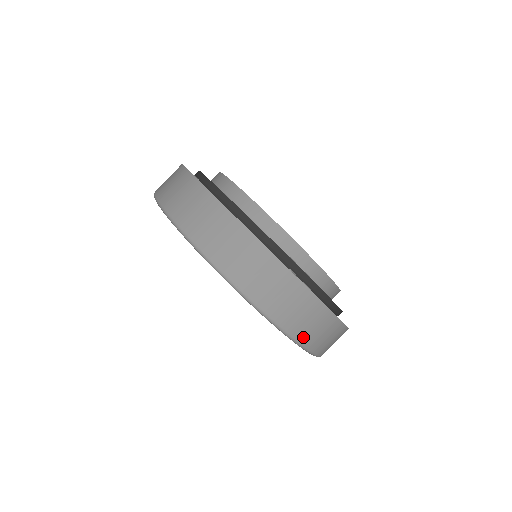
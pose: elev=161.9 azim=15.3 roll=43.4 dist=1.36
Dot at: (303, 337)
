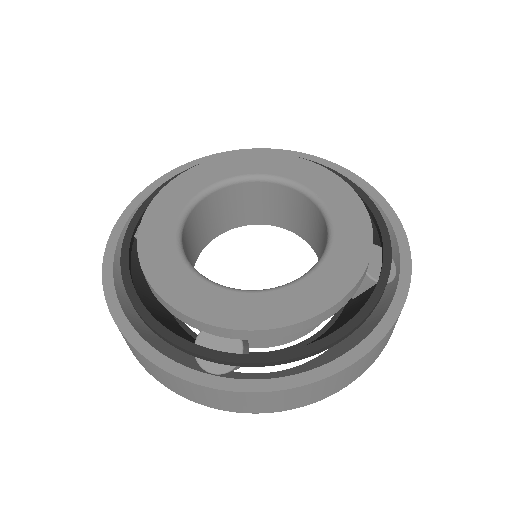
Dot at: (263, 410)
